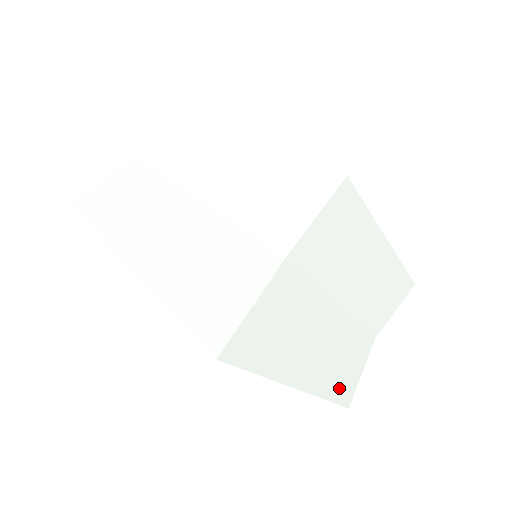
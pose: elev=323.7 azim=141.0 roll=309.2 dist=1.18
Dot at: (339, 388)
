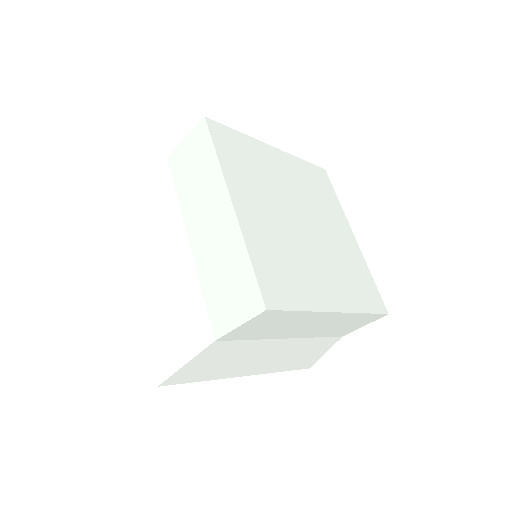
Dot at: (295, 364)
